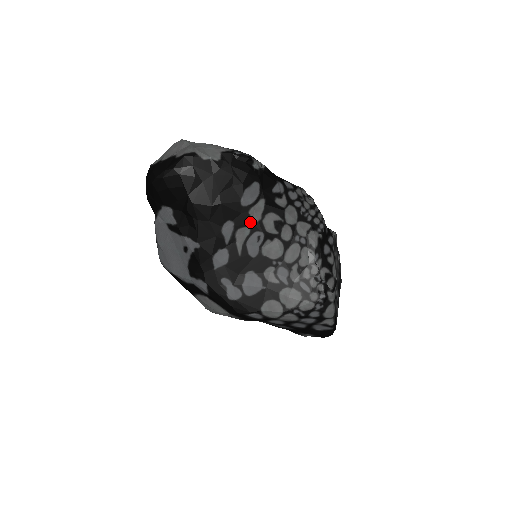
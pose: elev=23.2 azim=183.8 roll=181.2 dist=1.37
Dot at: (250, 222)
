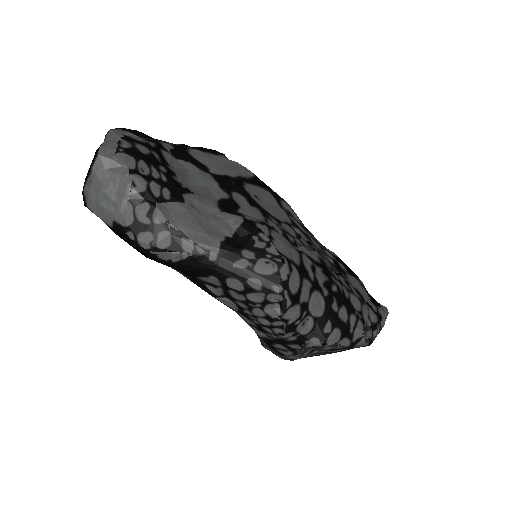
Dot at: occluded
